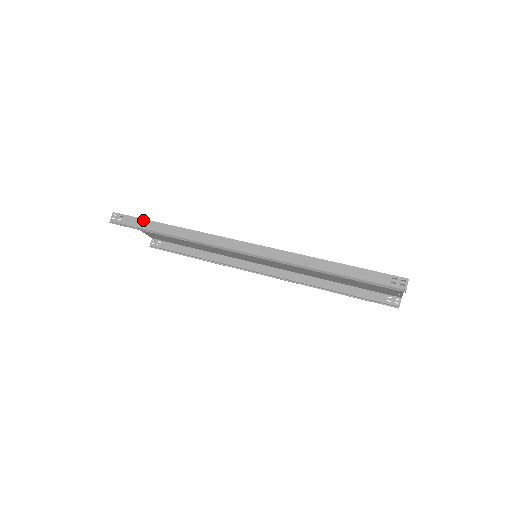
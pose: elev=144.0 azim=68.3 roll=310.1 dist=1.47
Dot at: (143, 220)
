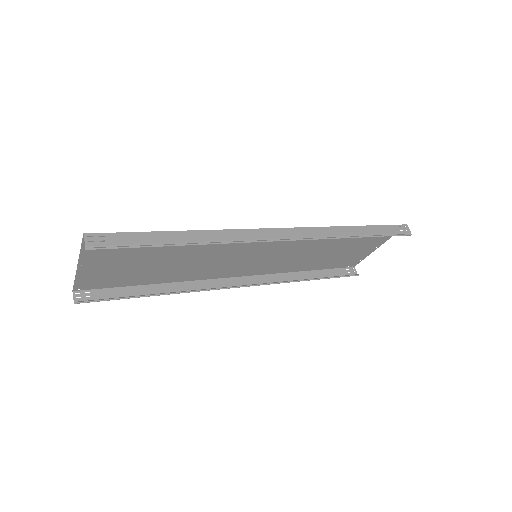
Dot at: (141, 233)
